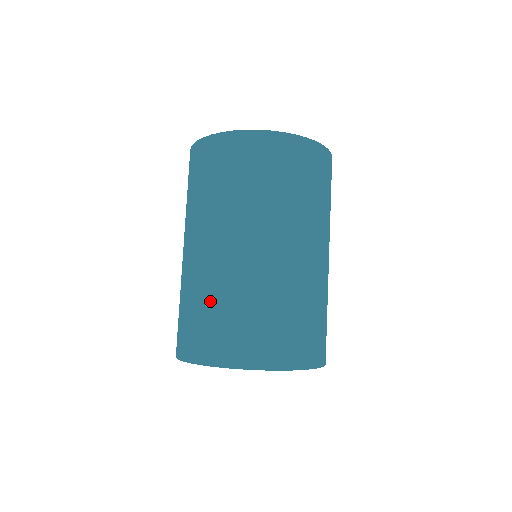
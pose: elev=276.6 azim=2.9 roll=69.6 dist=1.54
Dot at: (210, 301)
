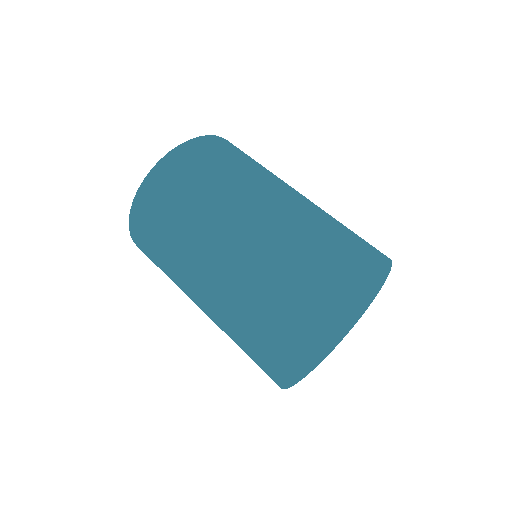
Dot at: (245, 306)
